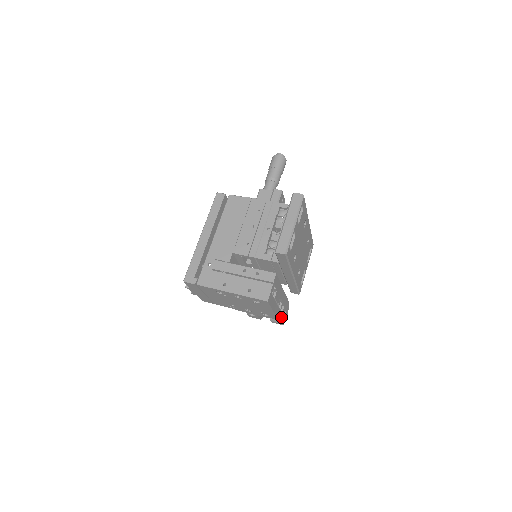
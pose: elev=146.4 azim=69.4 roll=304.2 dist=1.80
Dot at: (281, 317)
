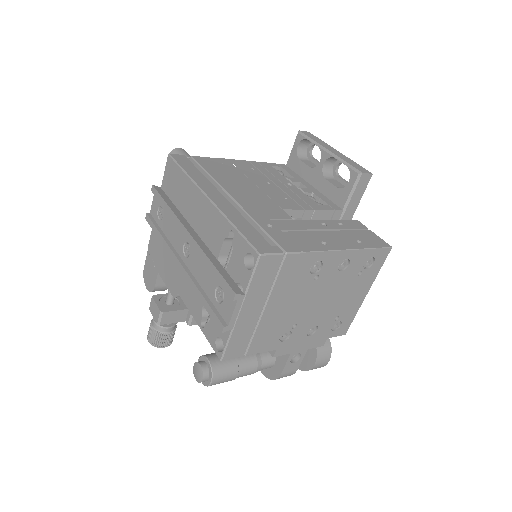
Dot at: (330, 342)
